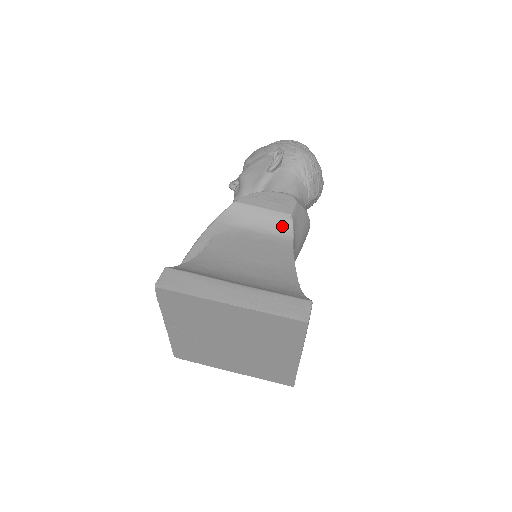
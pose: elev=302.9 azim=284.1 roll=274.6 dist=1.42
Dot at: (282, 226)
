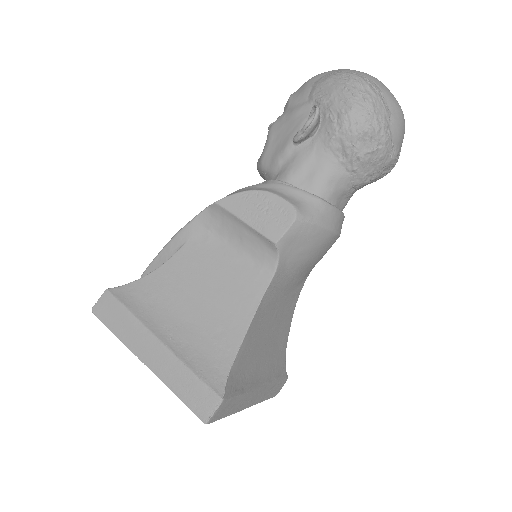
Dot at: (265, 252)
